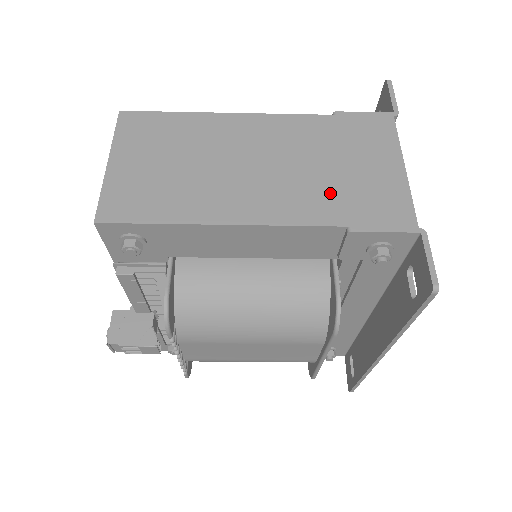
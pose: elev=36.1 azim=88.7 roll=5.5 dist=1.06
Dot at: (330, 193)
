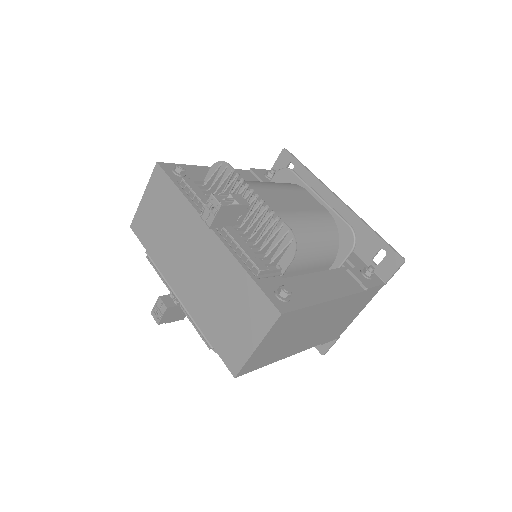
Dot at: (328, 333)
